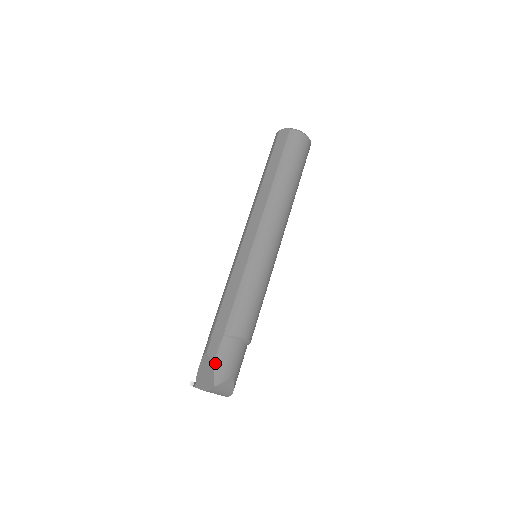
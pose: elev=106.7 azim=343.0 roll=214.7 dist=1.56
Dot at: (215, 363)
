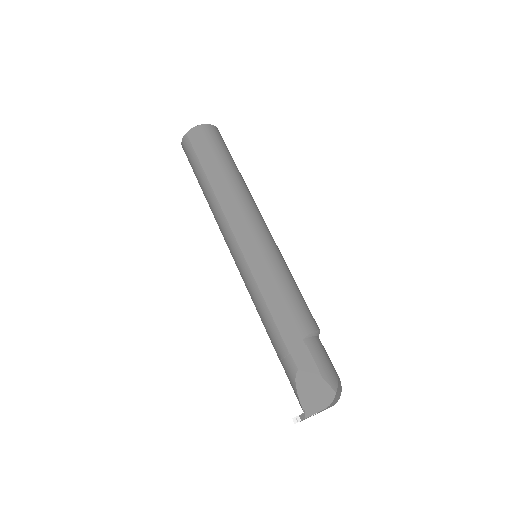
Dot at: (318, 371)
